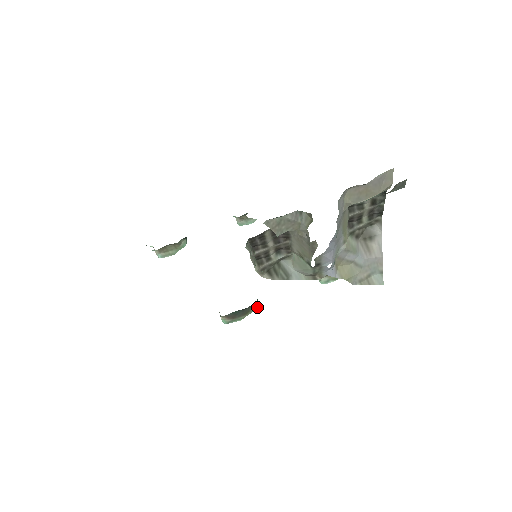
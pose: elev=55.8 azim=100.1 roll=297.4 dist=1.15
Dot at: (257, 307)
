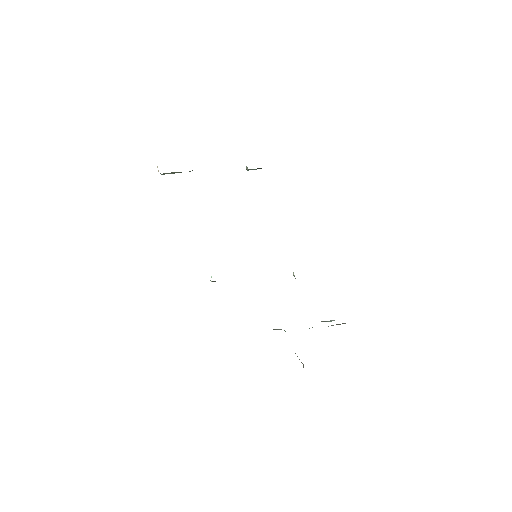
Dot at: occluded
